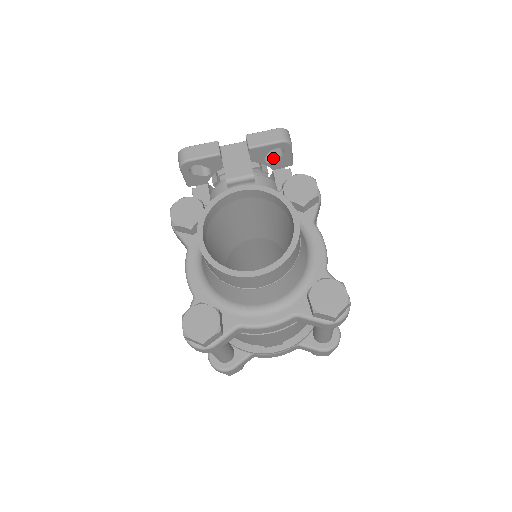
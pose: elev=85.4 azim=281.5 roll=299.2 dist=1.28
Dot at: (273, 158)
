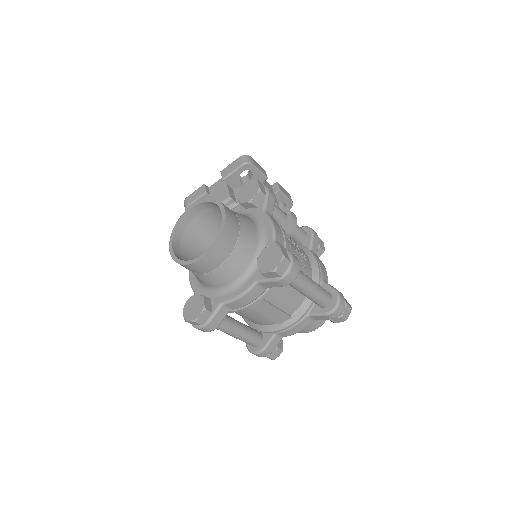
Dot at: (249, 179)
